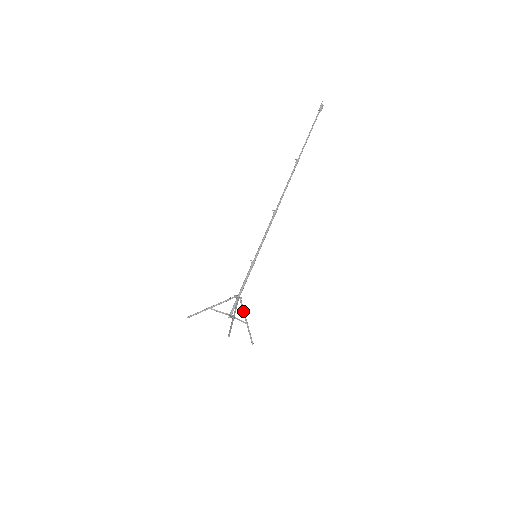
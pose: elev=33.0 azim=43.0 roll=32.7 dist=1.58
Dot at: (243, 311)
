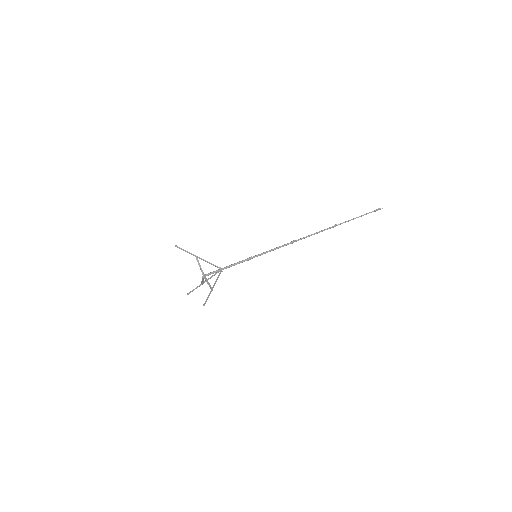
Dot at: (211, 277)
